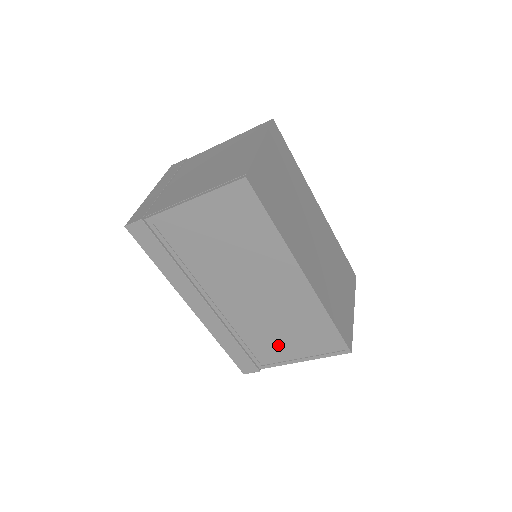
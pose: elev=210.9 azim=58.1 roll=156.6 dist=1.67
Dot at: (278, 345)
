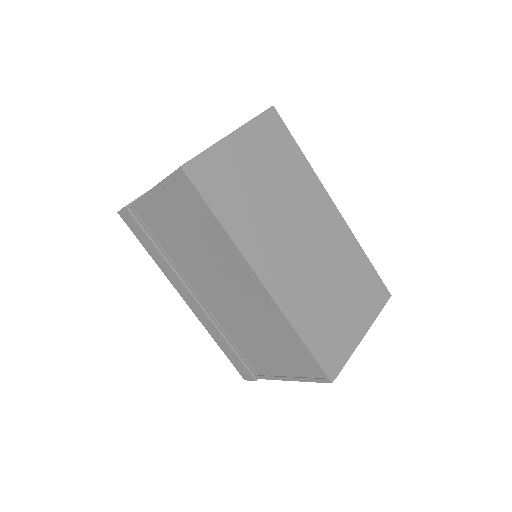
Dot at: (264, 356)
